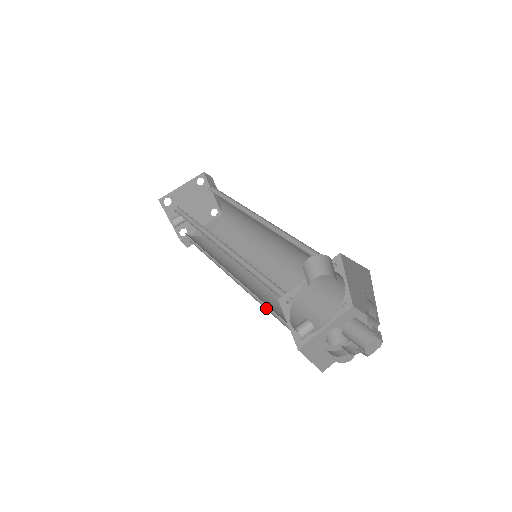
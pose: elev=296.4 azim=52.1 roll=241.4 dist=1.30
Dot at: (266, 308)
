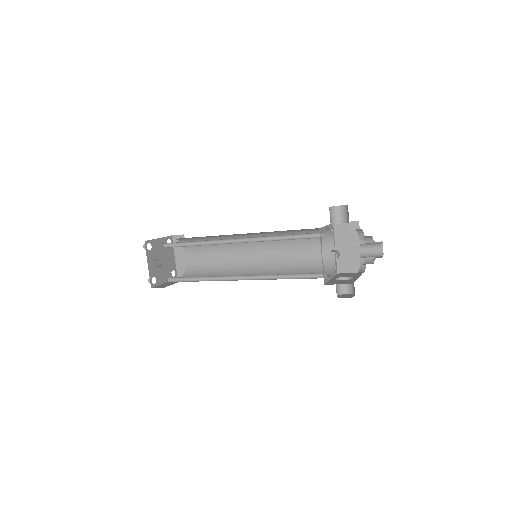
Dot at: occluded
